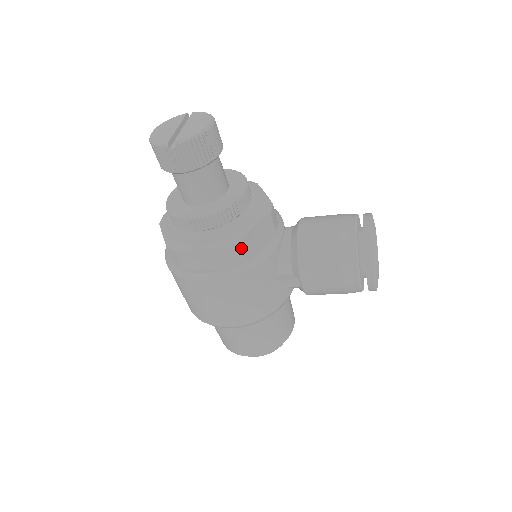
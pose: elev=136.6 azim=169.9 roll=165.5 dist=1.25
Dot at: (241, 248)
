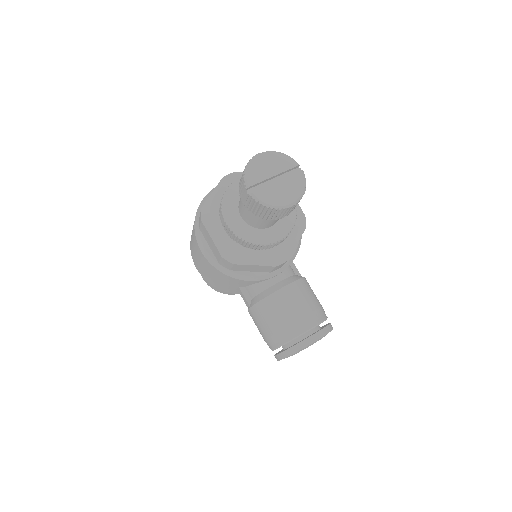
Dot at: (233, 266)
